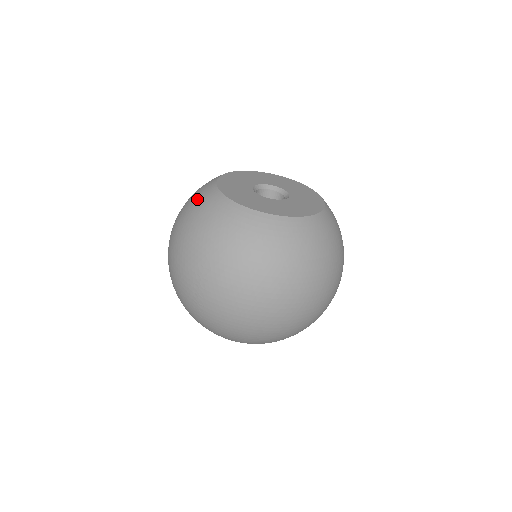
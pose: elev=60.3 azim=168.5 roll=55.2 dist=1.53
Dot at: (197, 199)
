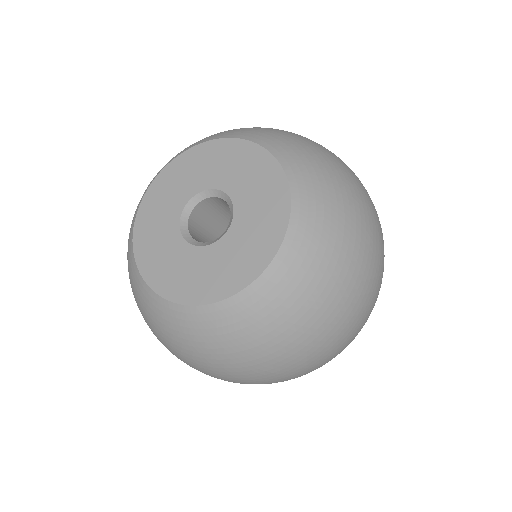
Dot at: occluded
